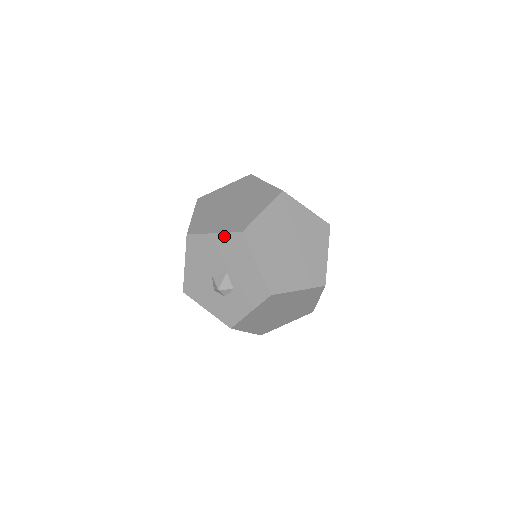
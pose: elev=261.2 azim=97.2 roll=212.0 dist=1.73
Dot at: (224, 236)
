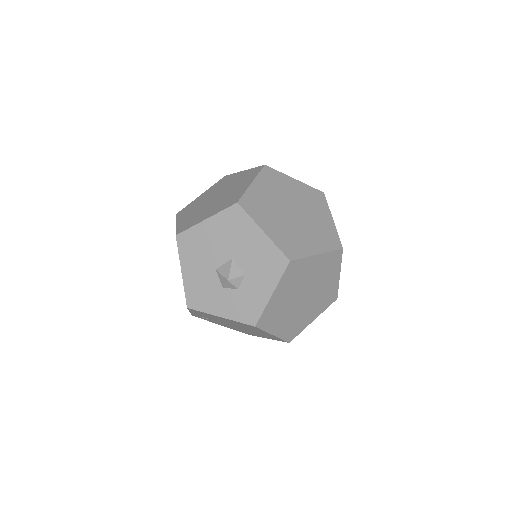
Dot at: (218, 217)
